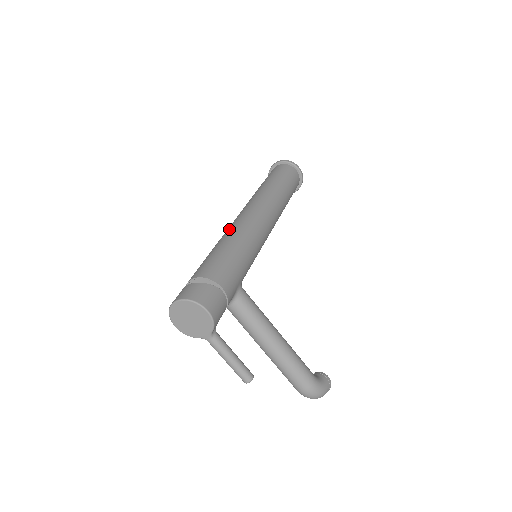
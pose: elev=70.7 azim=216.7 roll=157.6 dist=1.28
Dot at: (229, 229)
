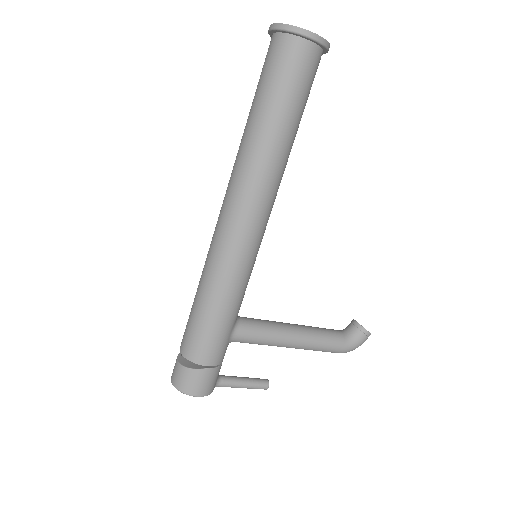
Dot at: (208, 259)
